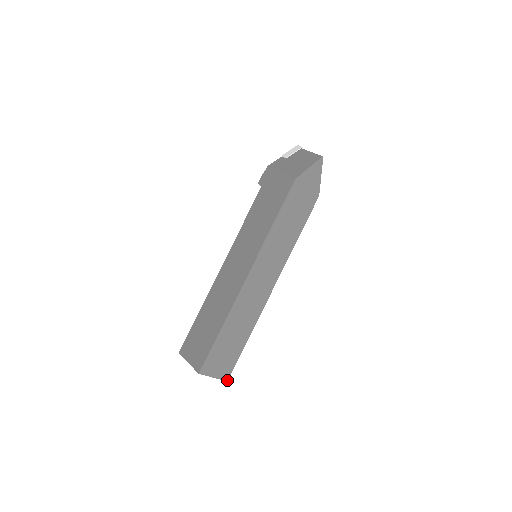
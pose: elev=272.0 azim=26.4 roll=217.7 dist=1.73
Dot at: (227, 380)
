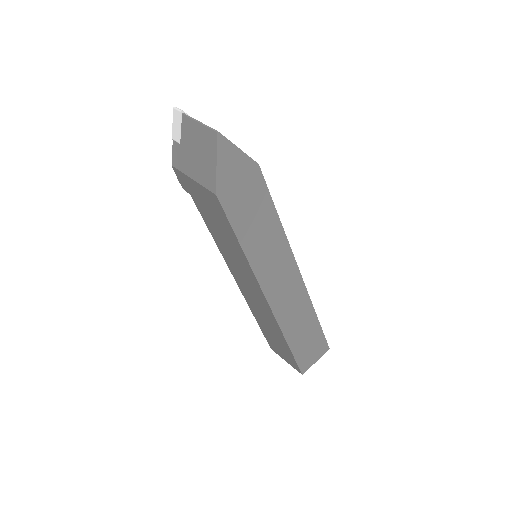
Dot at: (328, 349)
